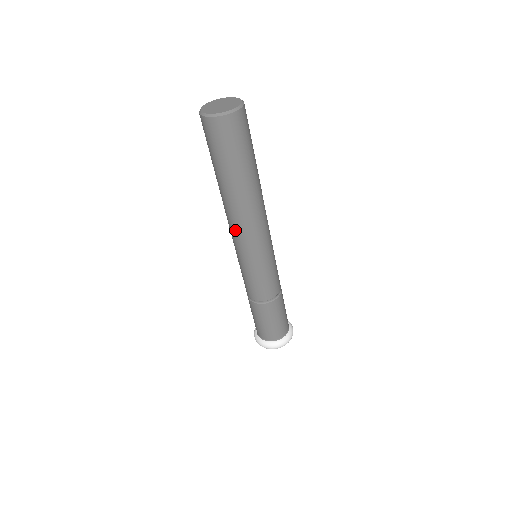
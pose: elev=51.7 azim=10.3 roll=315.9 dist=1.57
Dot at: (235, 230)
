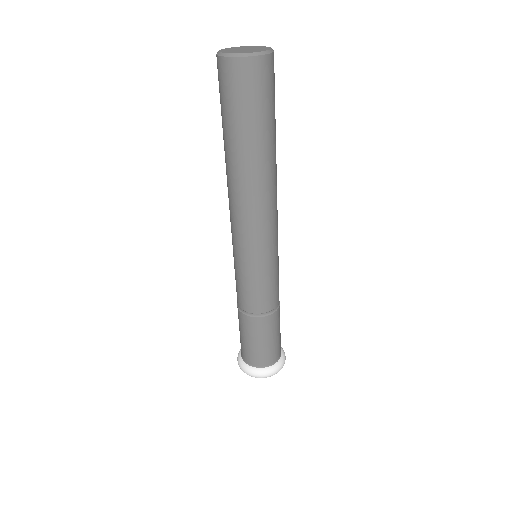
Dot at: (261, 217)
